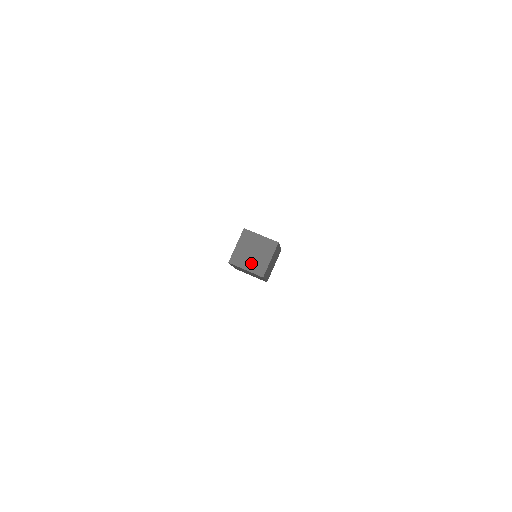
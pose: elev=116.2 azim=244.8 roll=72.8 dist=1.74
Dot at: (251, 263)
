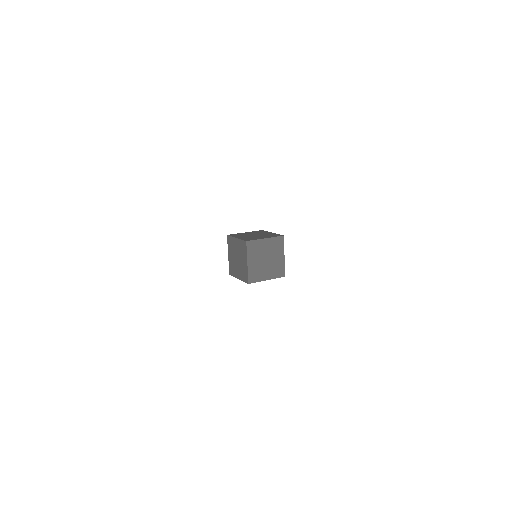
Dot at: (246, 237)
